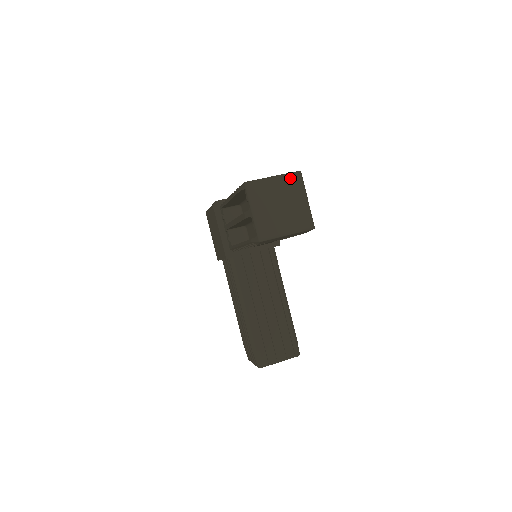
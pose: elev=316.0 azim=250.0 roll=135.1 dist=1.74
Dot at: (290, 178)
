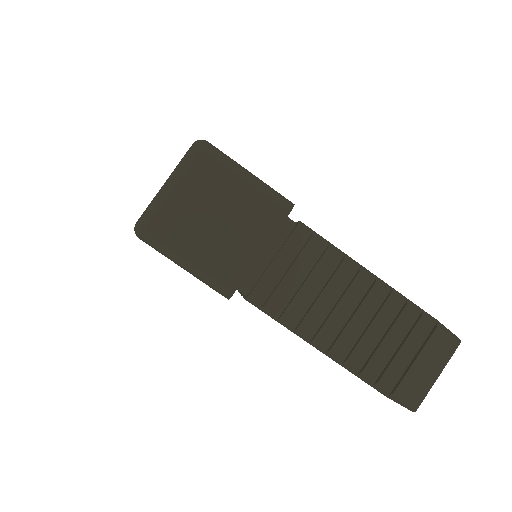
Dot at: (448, 357)
